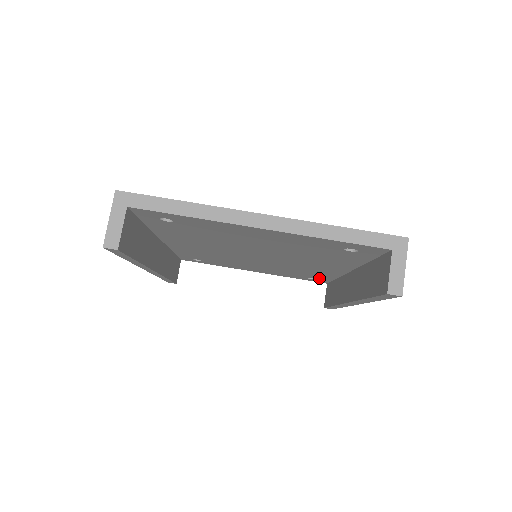
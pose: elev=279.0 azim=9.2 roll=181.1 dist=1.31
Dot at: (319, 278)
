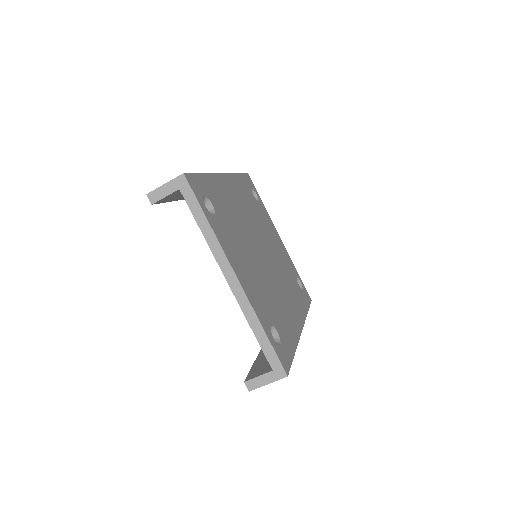
Dot at: occluded
